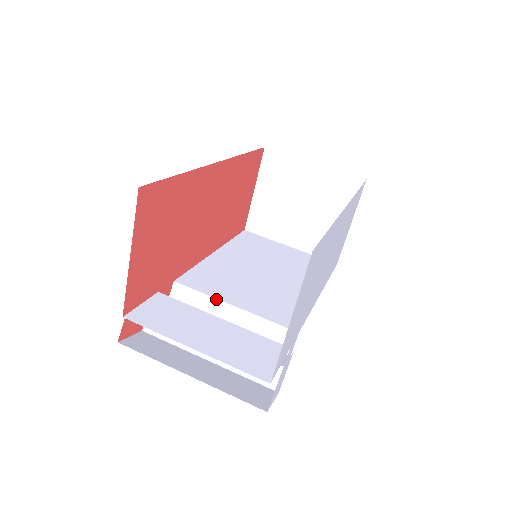
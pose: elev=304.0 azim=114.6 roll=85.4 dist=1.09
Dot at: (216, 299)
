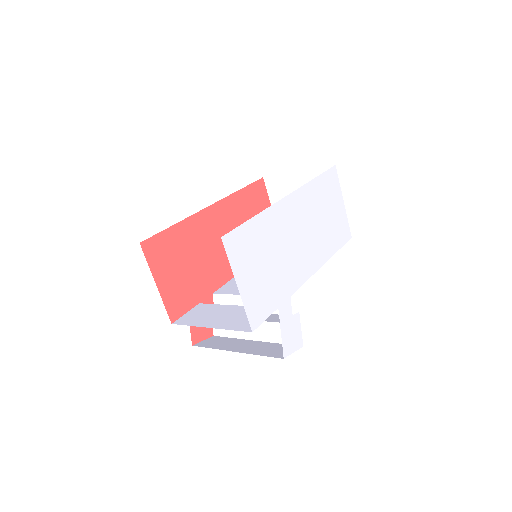
Dot at: (238, 295)
